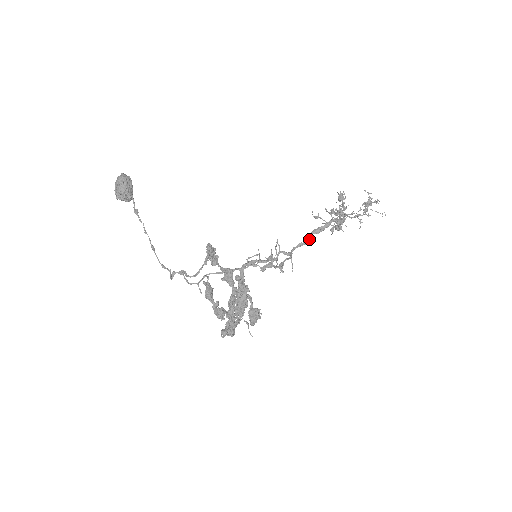
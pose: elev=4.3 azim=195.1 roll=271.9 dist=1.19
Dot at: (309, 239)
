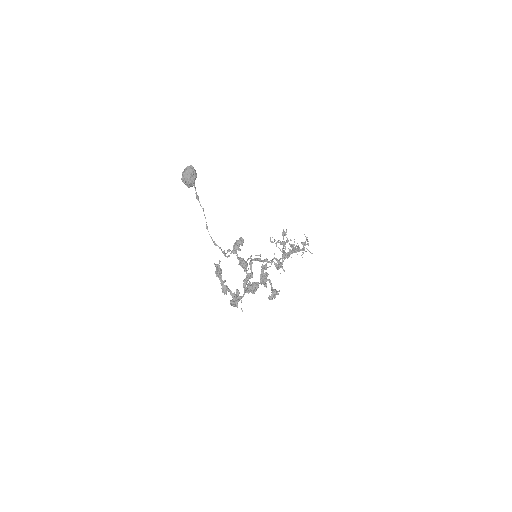
Dot at: occluded
